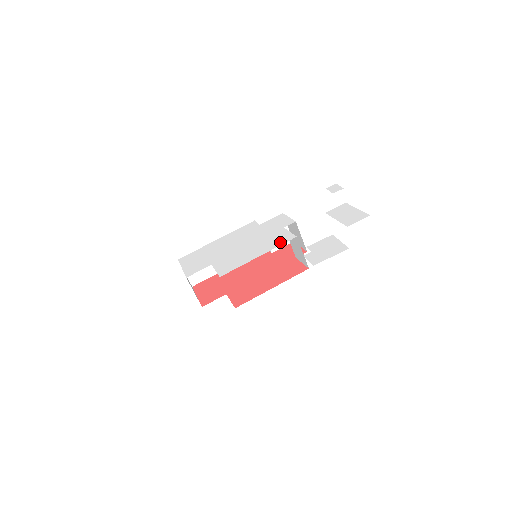
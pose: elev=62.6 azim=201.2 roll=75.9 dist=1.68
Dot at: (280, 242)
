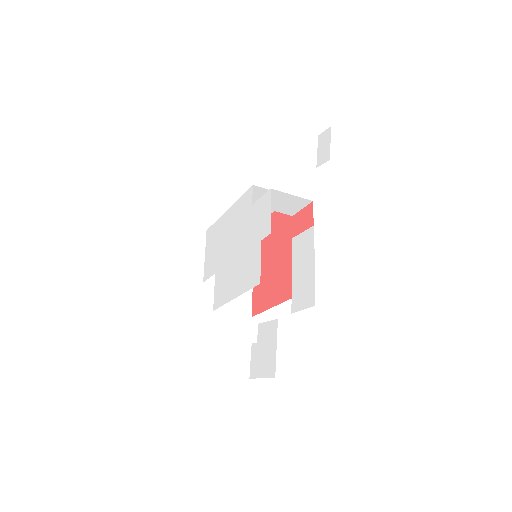
Dot at: (249, 282)
